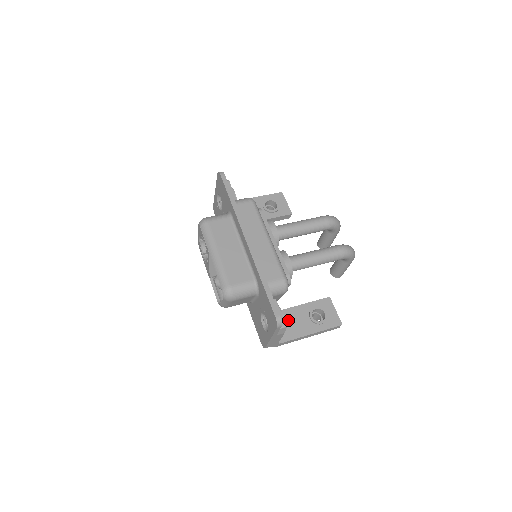
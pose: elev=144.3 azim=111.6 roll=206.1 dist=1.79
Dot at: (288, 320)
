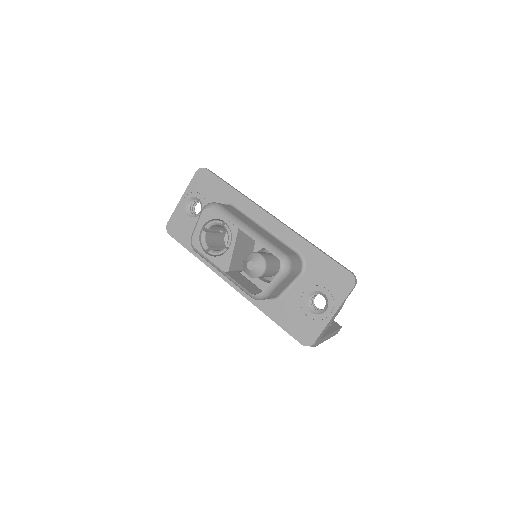
Dot at: occluded
